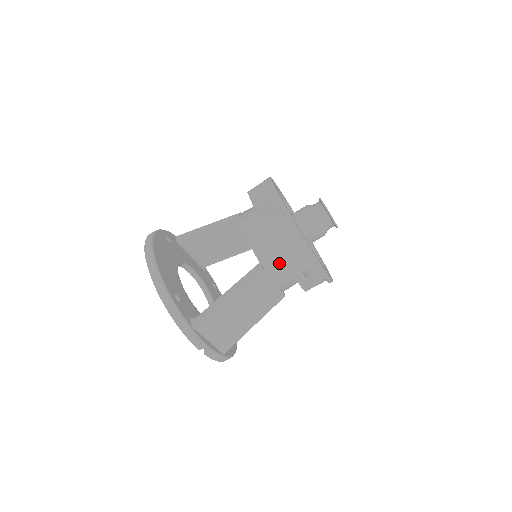
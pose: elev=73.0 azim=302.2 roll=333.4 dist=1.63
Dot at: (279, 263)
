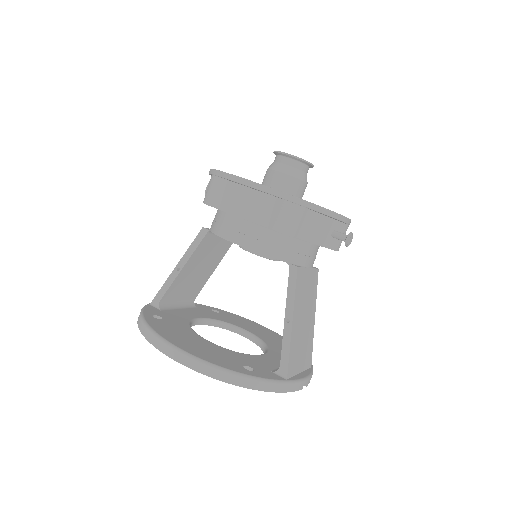
Dot at: (305, 248)
